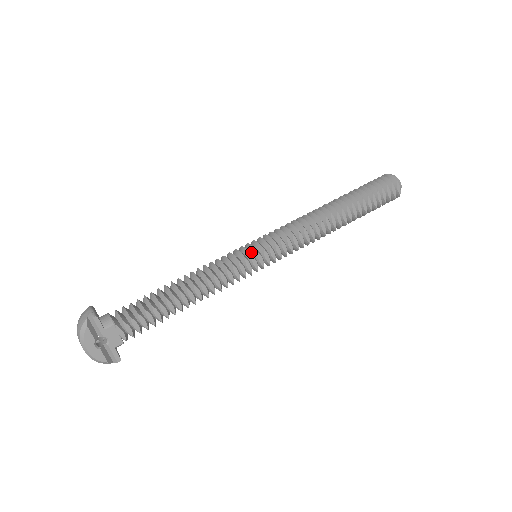
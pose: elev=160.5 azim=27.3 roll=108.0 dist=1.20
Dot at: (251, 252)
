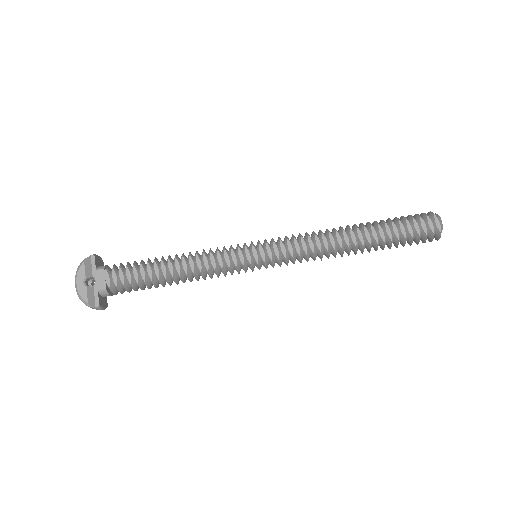
Dot at: (249, 247)
